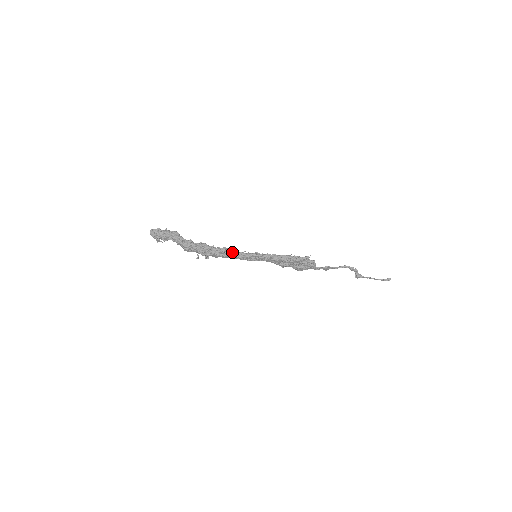
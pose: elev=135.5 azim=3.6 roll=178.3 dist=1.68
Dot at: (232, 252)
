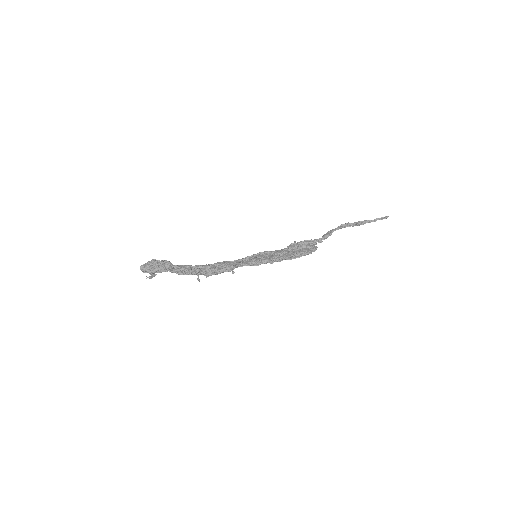
Dot at: (233, 269)
